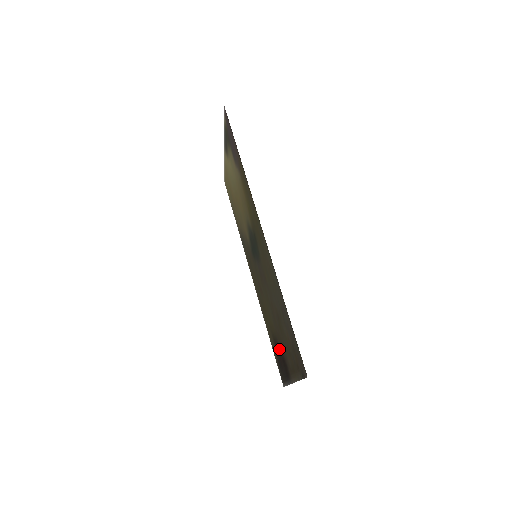
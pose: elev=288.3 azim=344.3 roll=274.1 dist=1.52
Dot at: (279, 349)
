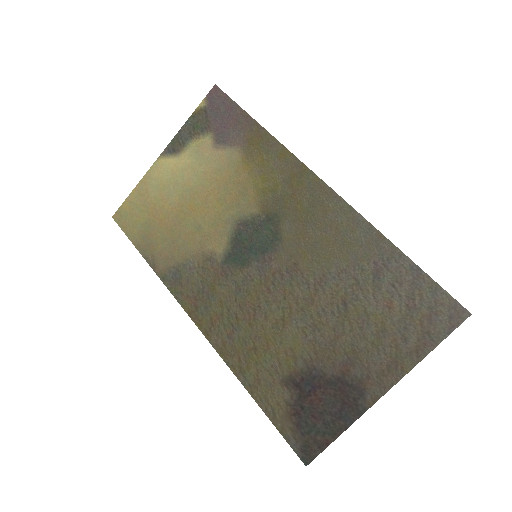
Dot at: (318, 377)
